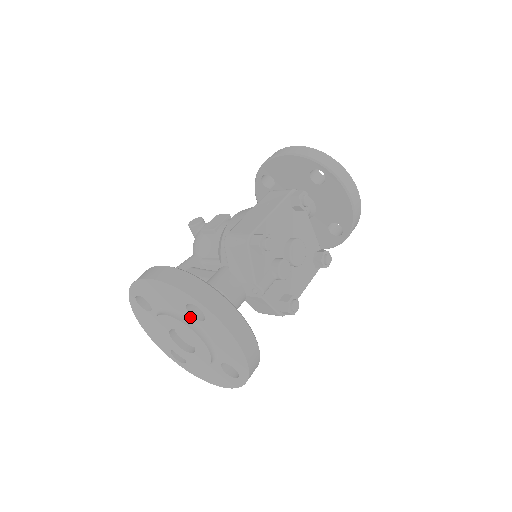
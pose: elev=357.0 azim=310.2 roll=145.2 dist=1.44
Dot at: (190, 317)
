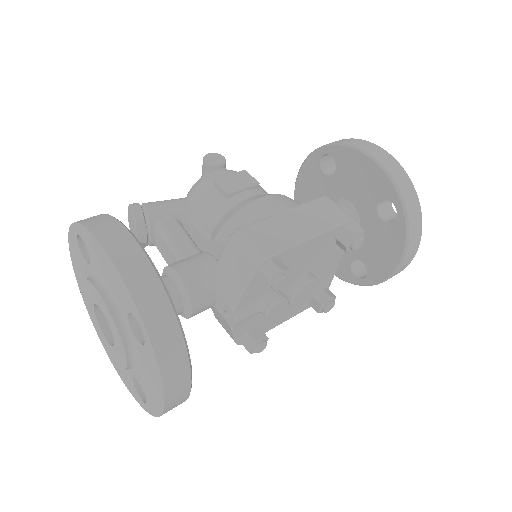
Dot at: (127, 322)
